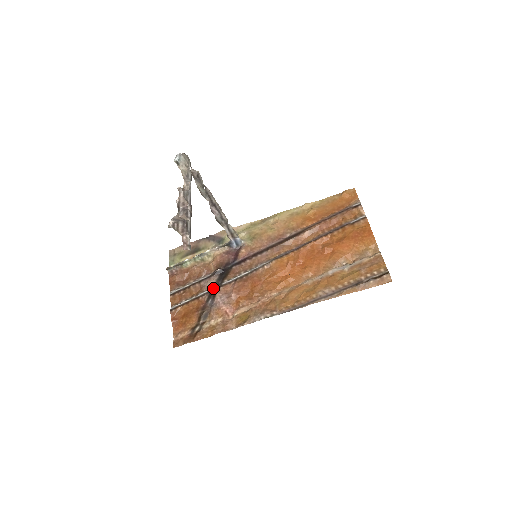
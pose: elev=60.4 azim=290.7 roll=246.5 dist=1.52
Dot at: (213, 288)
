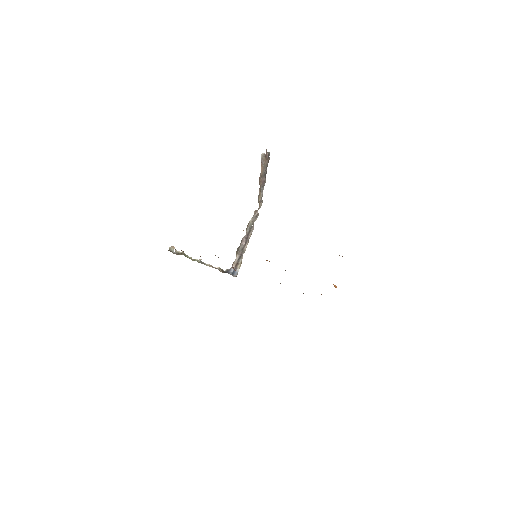
Dot at: occluded
